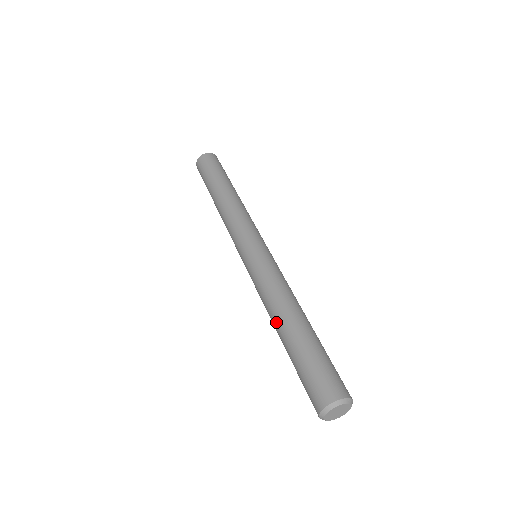
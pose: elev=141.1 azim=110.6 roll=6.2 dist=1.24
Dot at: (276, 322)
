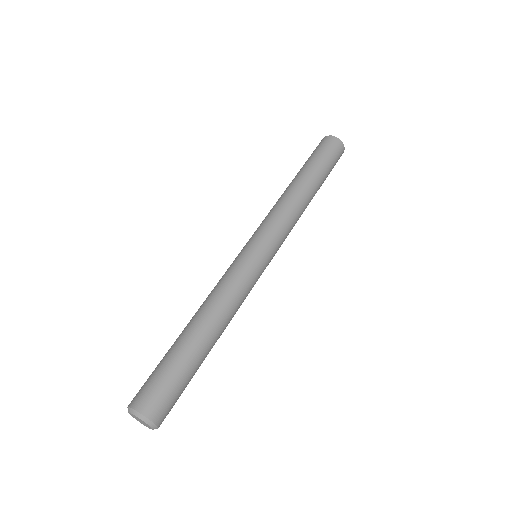
Dot at: occluded
